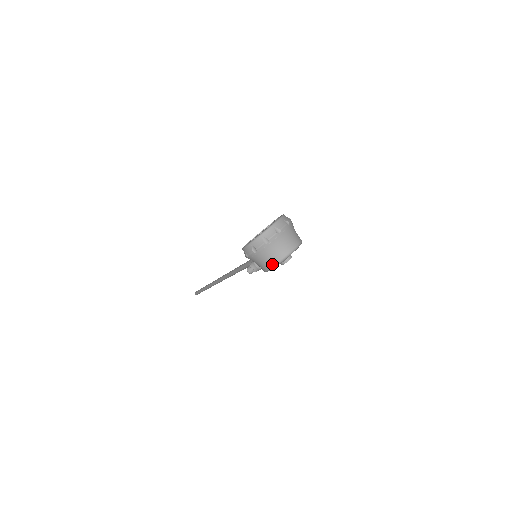
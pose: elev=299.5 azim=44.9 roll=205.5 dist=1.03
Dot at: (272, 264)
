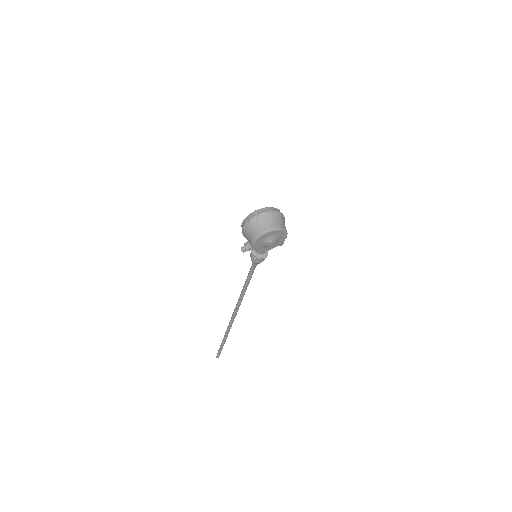
Dot at: (257, 234)
